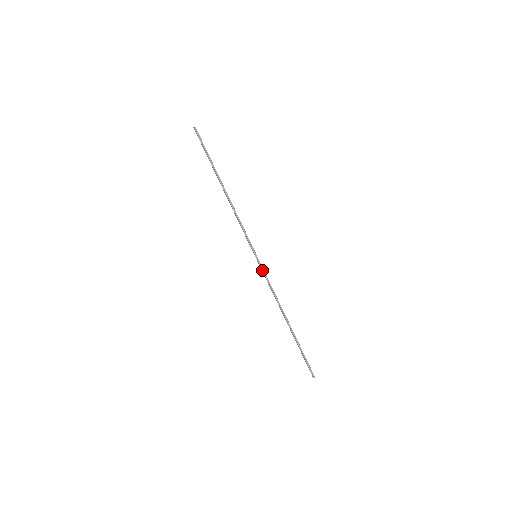
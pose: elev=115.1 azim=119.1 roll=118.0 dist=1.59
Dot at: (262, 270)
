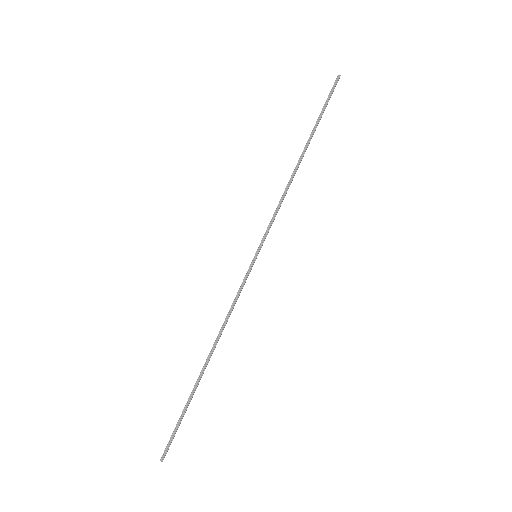
Dot at: (245, 276)
